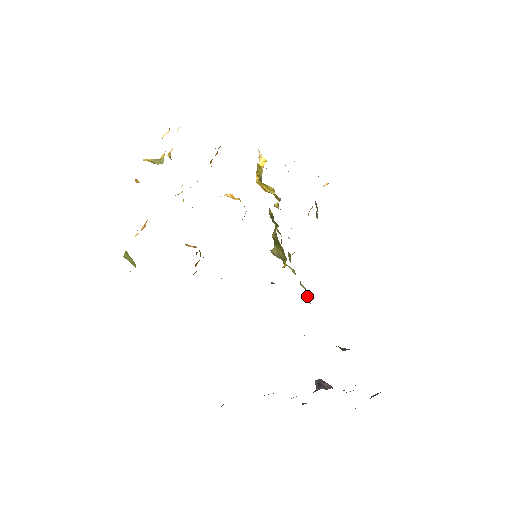
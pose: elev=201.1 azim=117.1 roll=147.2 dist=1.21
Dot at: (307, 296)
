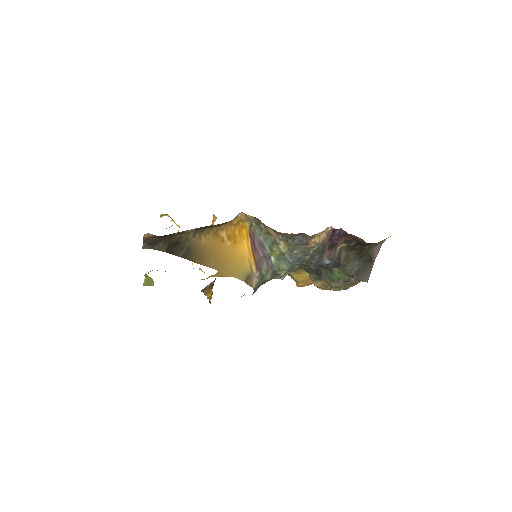
Dot at: (312, 277)
